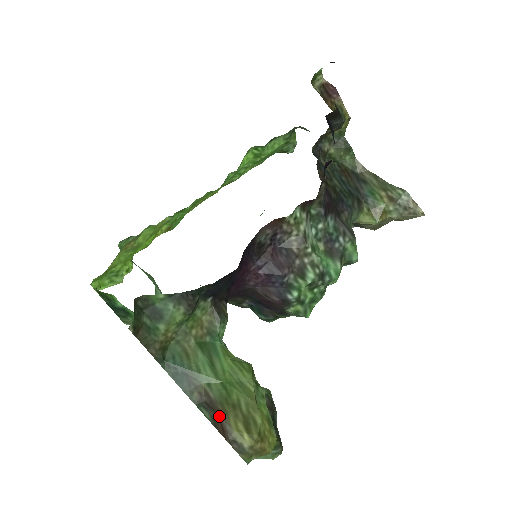
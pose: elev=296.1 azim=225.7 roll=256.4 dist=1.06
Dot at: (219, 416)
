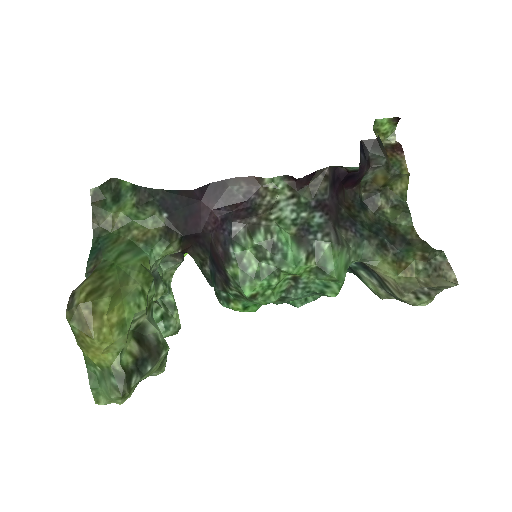
Dot at: (86, 279)
